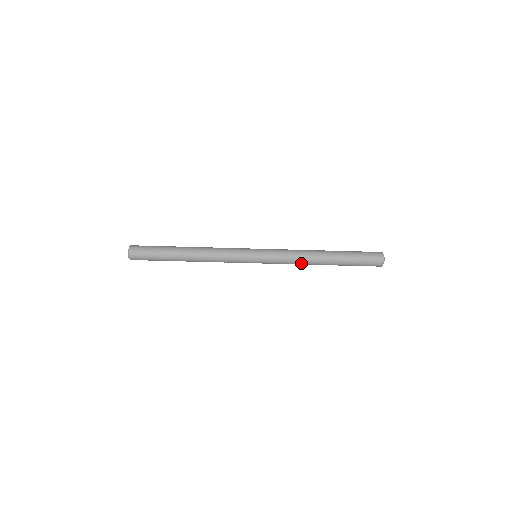
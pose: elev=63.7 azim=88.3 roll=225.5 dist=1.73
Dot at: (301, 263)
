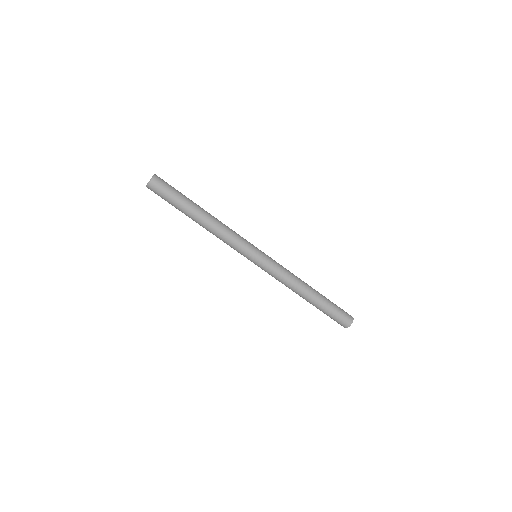
Dot at: (287, 286)
